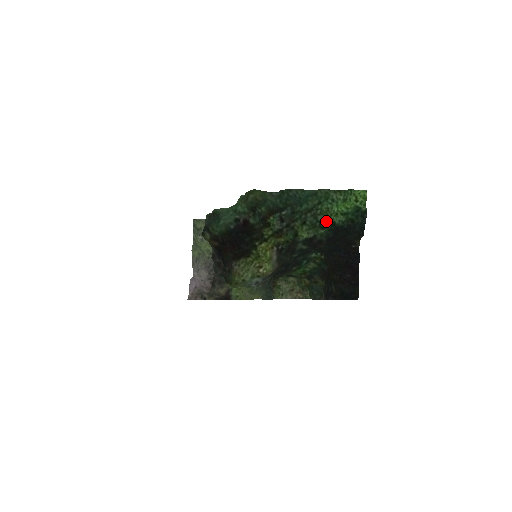
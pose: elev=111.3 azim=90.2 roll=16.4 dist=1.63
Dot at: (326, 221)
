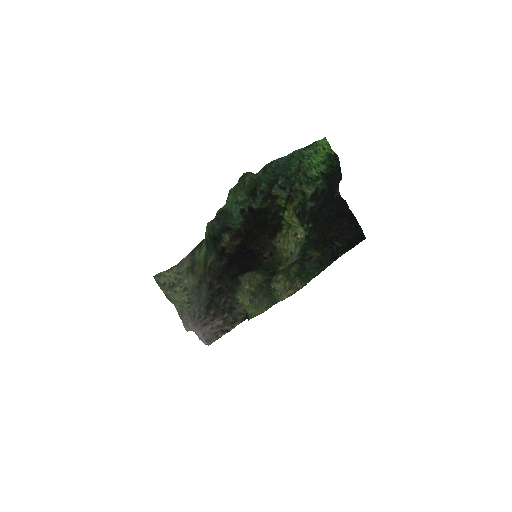
Dot at: (315, 174)
